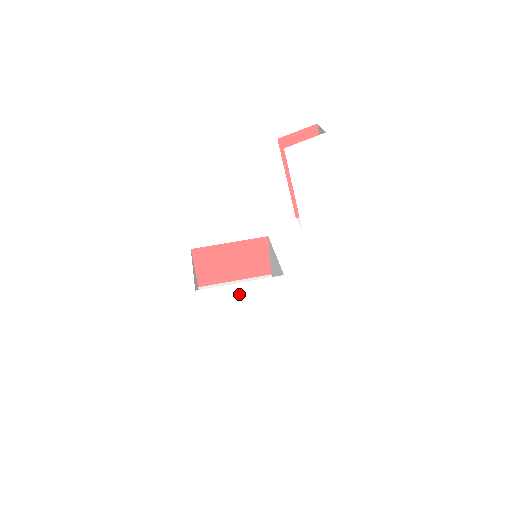
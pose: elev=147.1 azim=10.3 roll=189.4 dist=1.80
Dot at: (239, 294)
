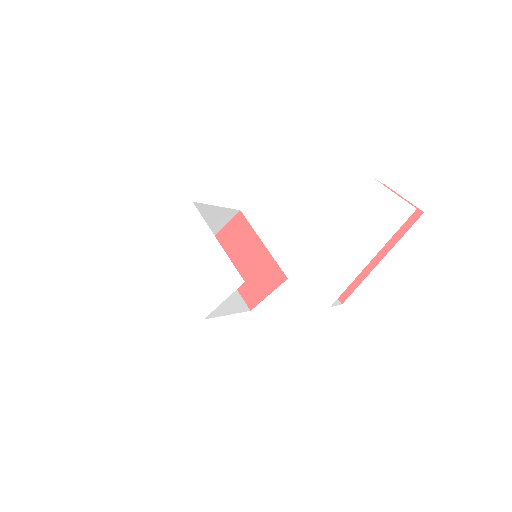
Dot at: (206, 248)
